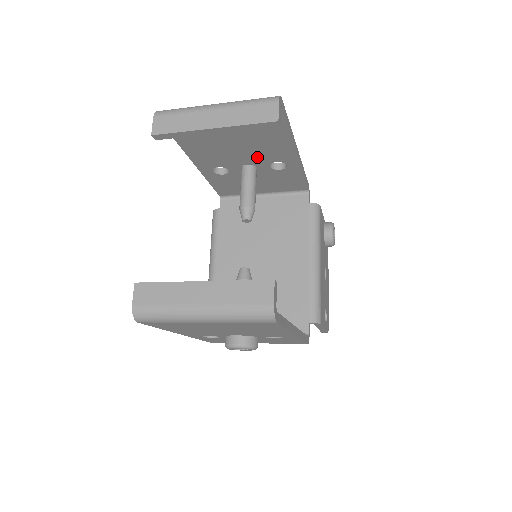
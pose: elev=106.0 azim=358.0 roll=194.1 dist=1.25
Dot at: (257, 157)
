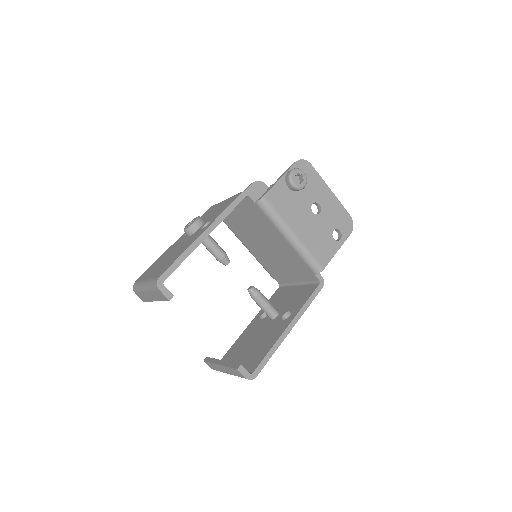
Dot at: occluded
